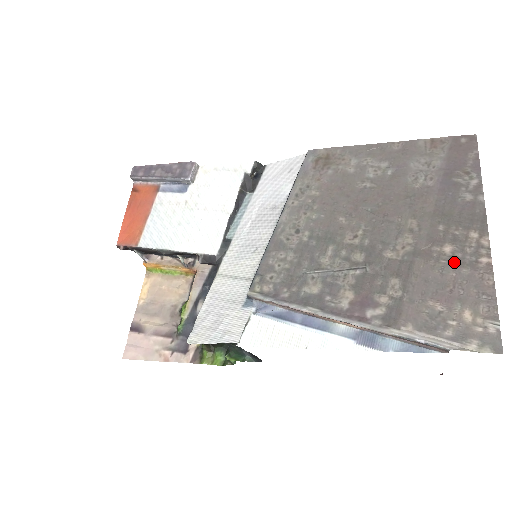
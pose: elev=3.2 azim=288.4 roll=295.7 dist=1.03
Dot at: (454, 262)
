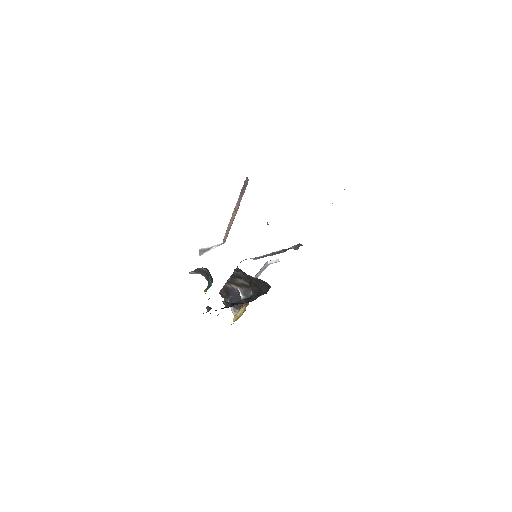
Dot at: occluded
